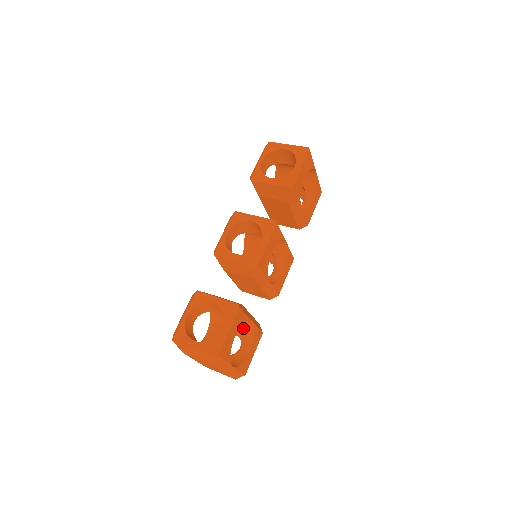
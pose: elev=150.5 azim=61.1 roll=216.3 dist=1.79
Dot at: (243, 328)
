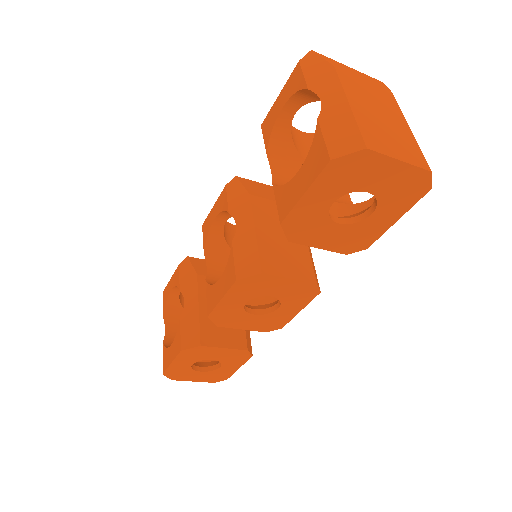
Dot at: occluded
